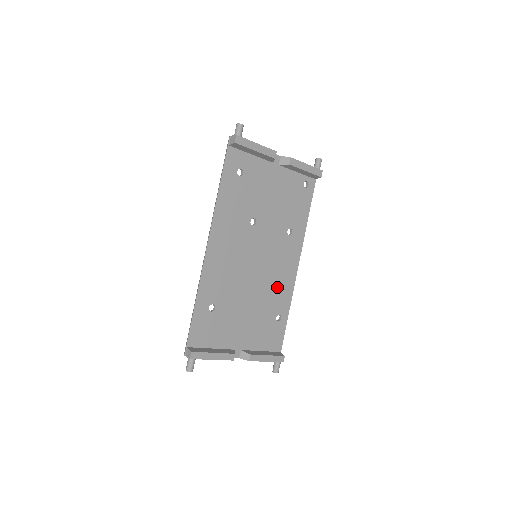
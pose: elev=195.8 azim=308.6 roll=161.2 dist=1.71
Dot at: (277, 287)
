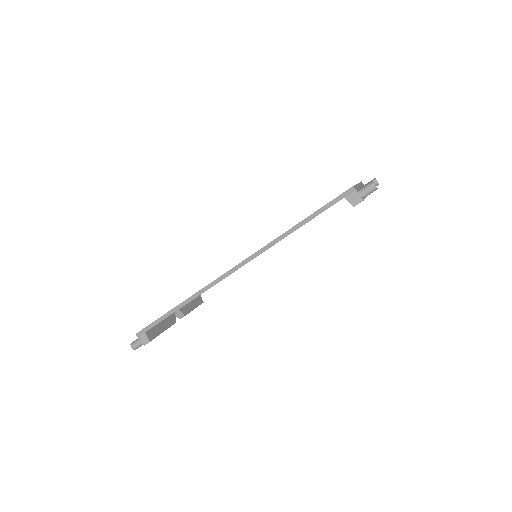
Dot at: occluded
